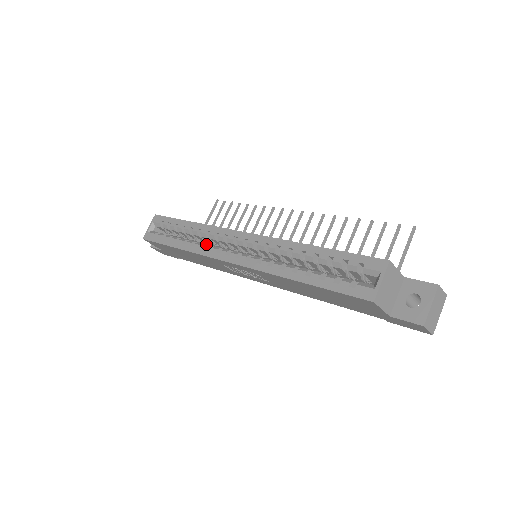
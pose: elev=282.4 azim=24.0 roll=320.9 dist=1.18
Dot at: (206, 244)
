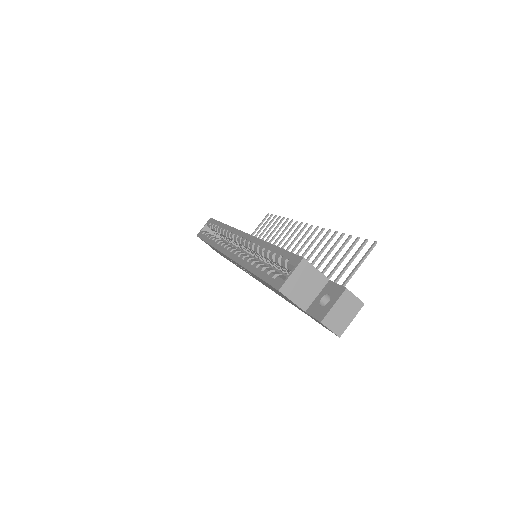
Dot at: (223, 241)
